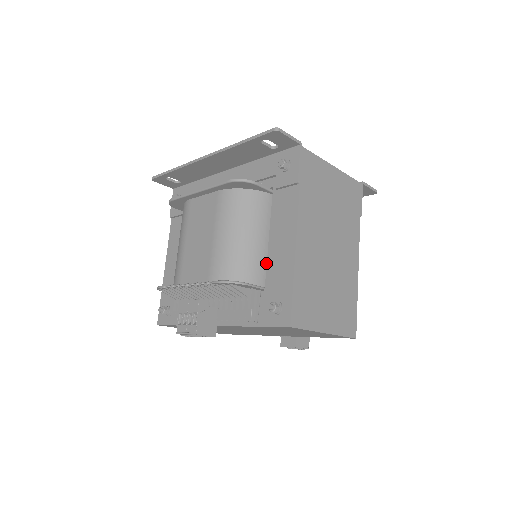
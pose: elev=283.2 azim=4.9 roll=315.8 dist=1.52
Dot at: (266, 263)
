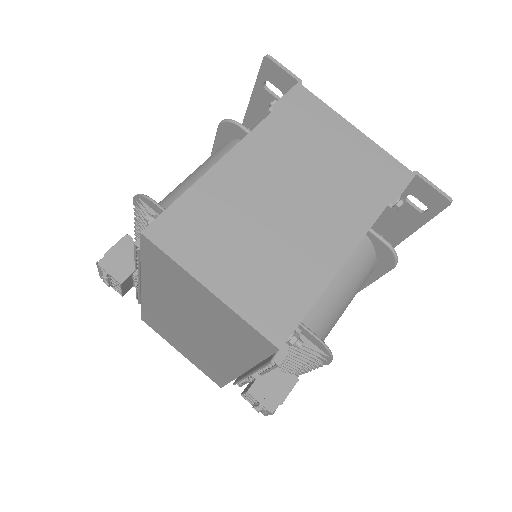
Dot at: occluded
